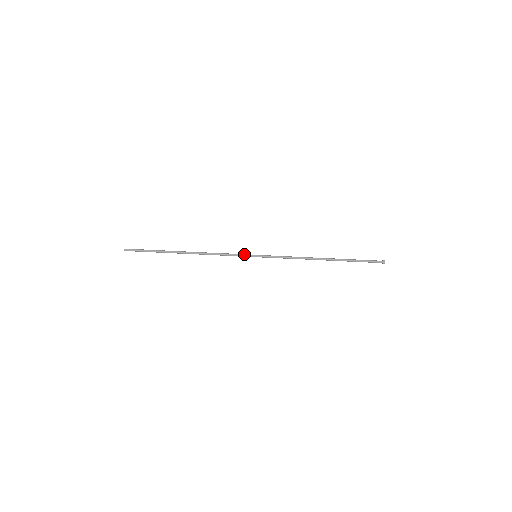
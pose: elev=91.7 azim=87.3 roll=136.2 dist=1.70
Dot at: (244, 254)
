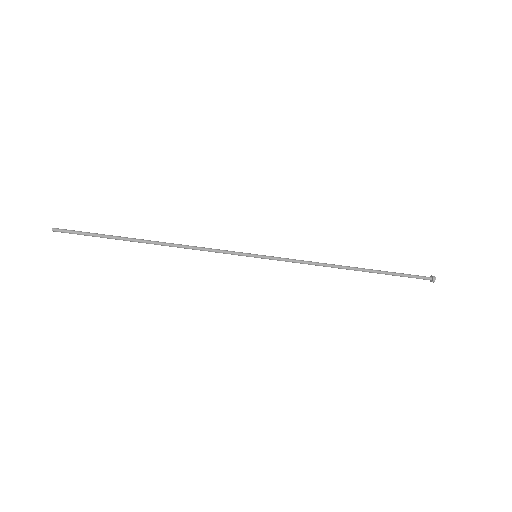
Dot at: (238, 255)
